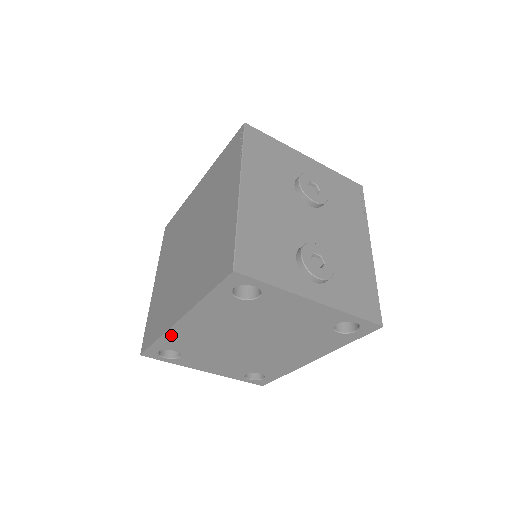
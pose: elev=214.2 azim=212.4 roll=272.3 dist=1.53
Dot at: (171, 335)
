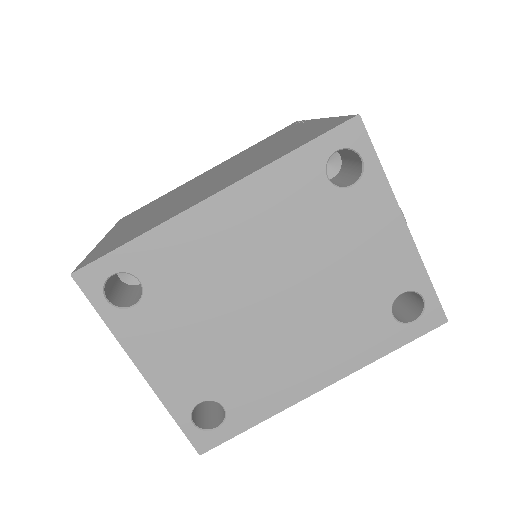
Dot at: (171, 232)
